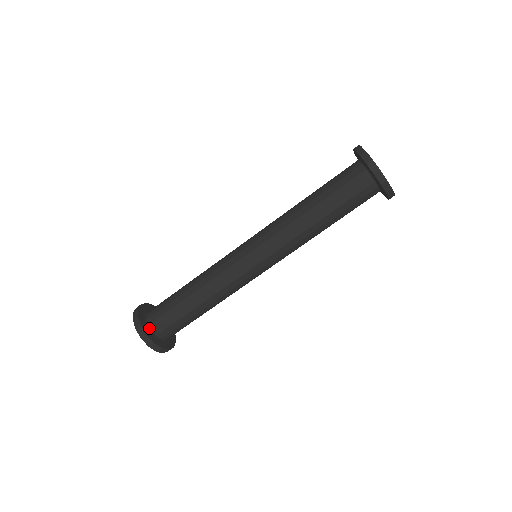
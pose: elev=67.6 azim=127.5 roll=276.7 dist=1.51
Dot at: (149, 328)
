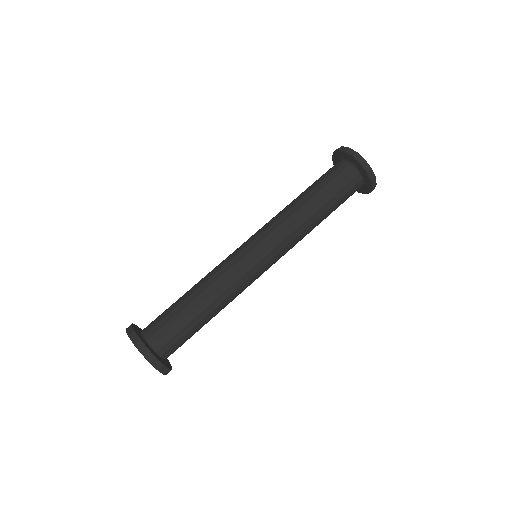
Dot at: (143, 338)
